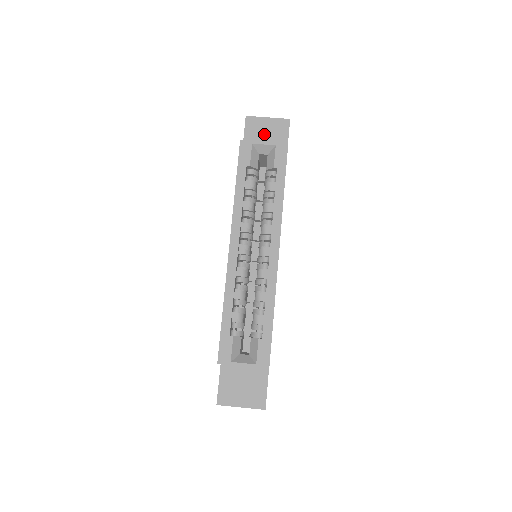
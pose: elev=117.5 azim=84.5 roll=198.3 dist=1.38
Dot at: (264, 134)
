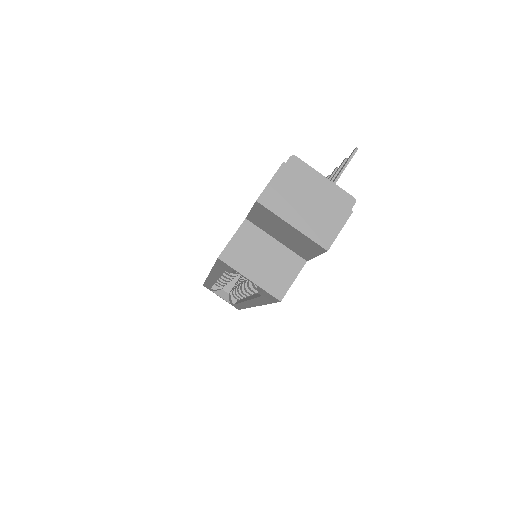
Dot at: (281, 231)
